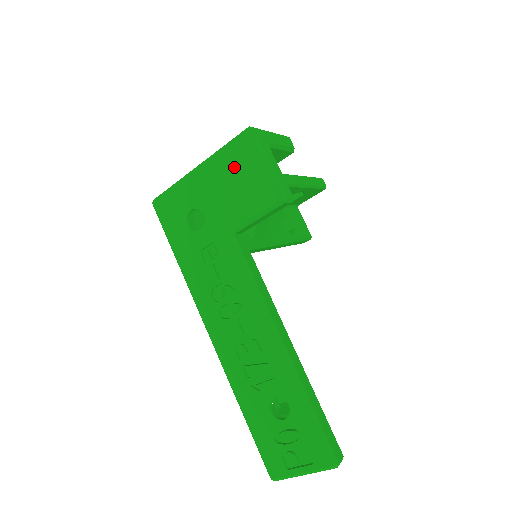
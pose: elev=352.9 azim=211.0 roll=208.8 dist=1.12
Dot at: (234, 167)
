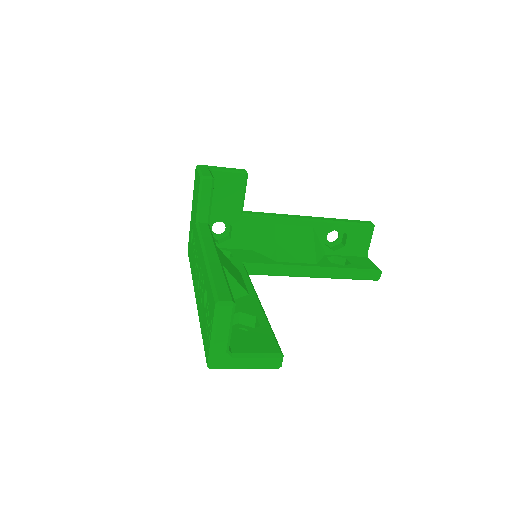
Dot at: (195, 190)
